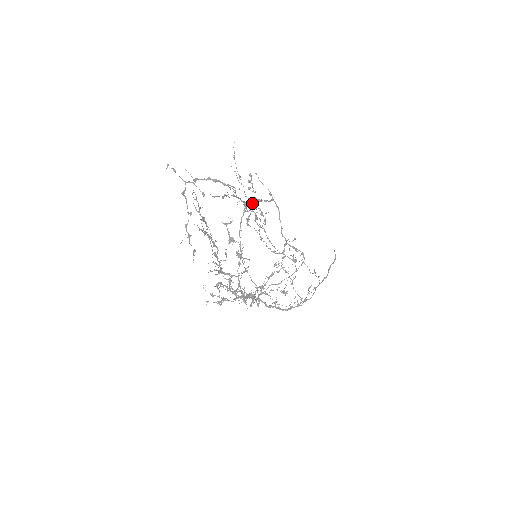
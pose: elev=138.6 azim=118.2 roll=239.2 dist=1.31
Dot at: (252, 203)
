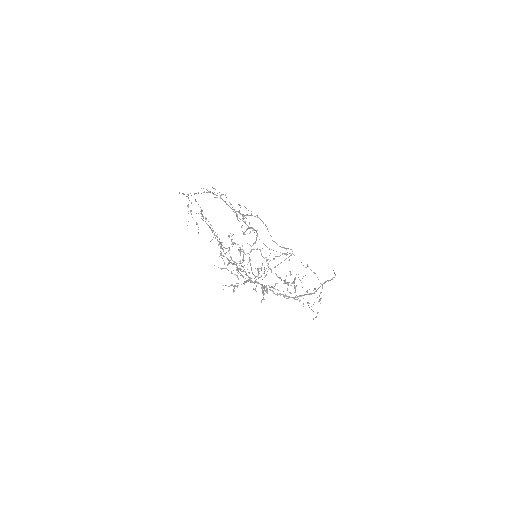
Dot at: (240, 214)
